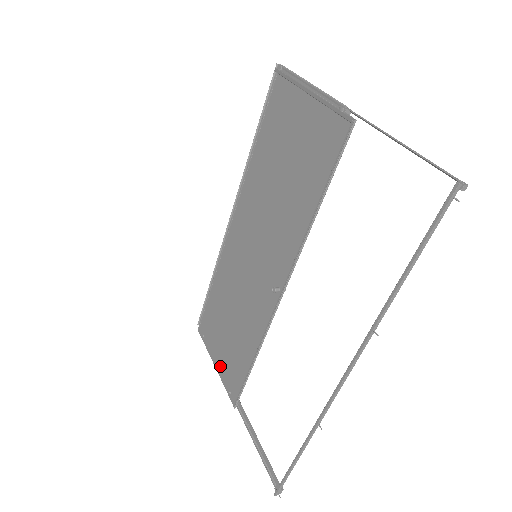
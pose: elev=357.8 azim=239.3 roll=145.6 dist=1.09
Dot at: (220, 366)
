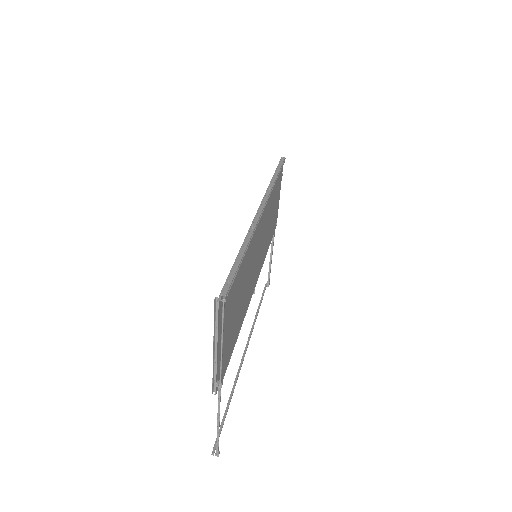
Dot at: occluded
